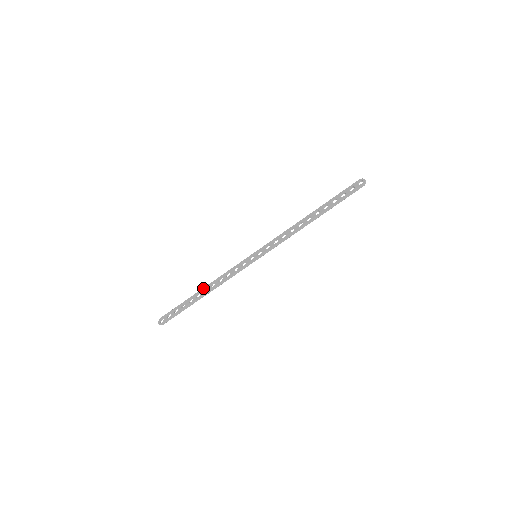
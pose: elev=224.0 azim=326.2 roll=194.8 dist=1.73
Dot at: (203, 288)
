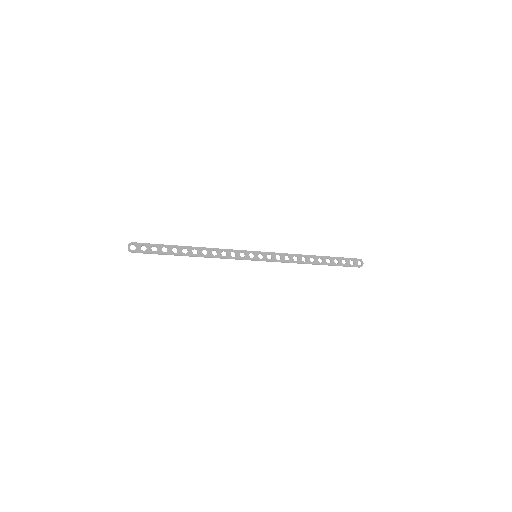
Dot at: (193, 247)
